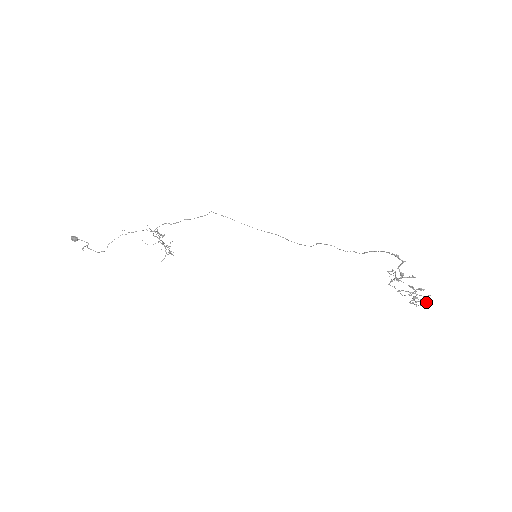
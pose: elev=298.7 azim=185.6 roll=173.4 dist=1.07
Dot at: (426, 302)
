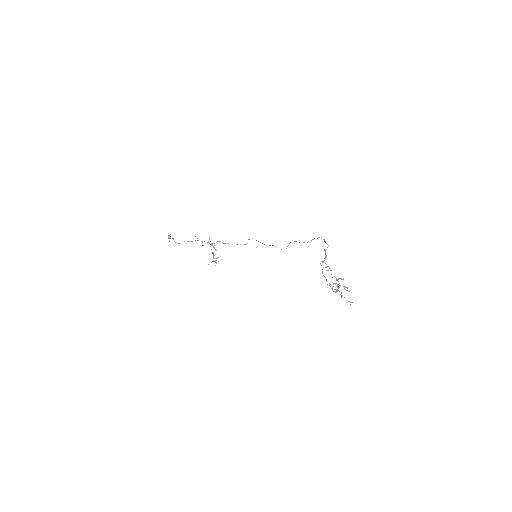
Dot at: (348, 301)
